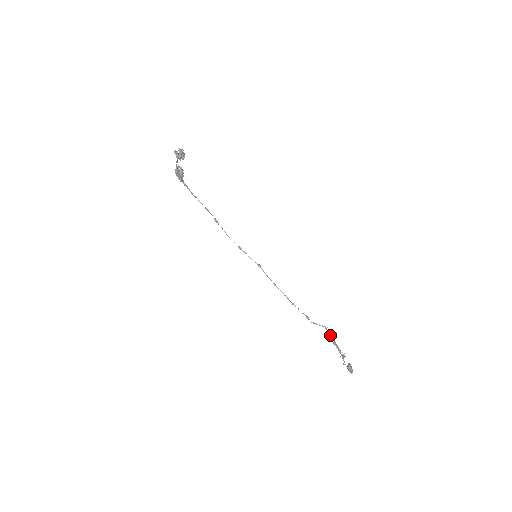
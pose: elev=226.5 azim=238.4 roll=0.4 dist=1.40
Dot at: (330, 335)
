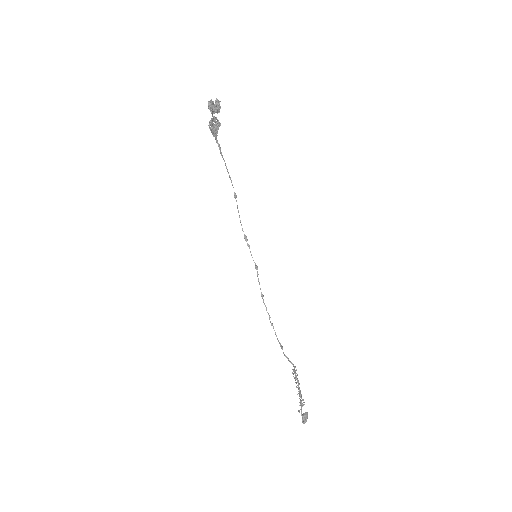
Dot at: (296, 377)
